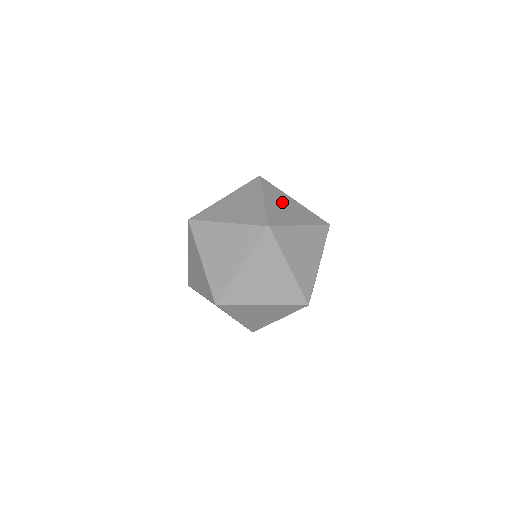
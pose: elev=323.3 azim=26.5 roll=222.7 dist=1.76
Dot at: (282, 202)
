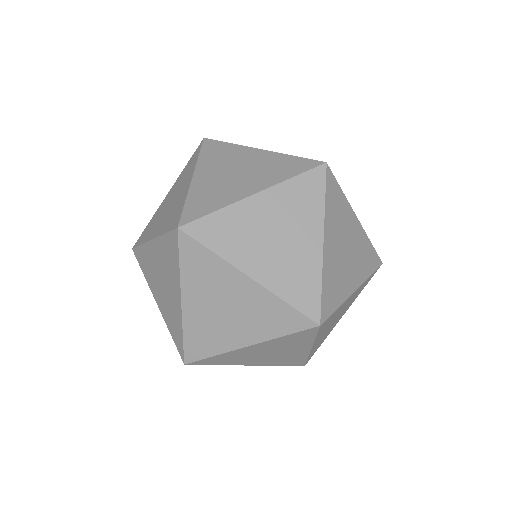
Dot at: occluded
